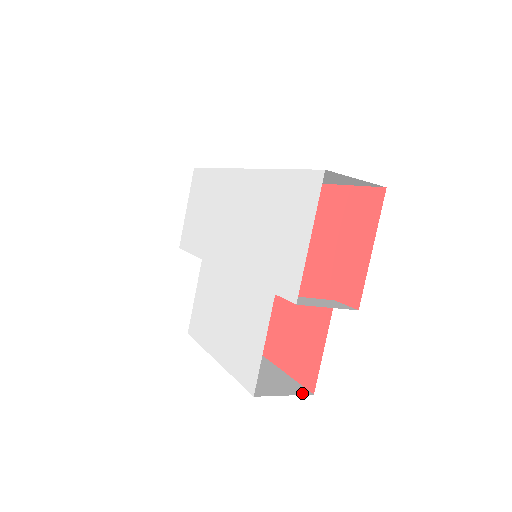
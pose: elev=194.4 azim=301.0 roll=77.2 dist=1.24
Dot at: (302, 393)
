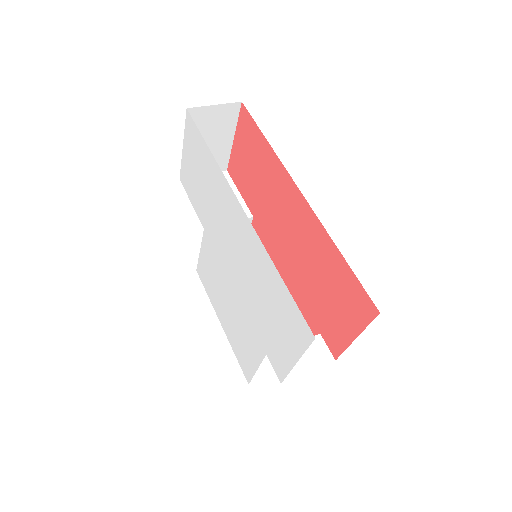
Dot at: occluded
